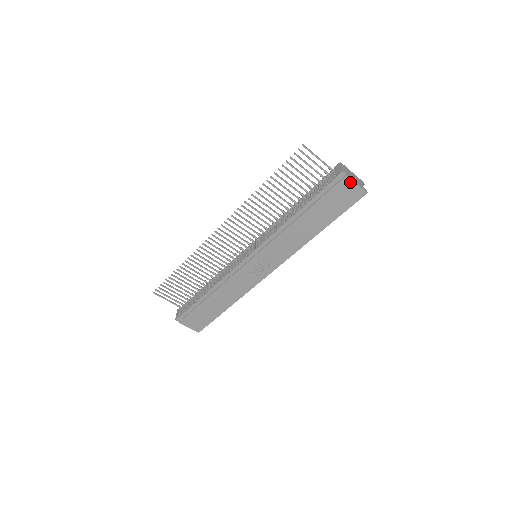
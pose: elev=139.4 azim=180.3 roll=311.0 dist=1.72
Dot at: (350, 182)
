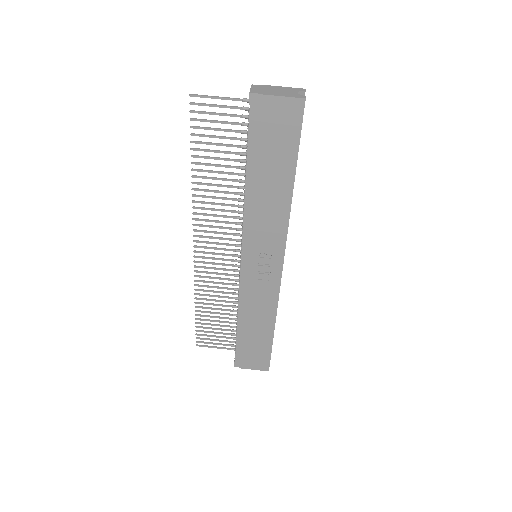
Dot at: (270, 100)
